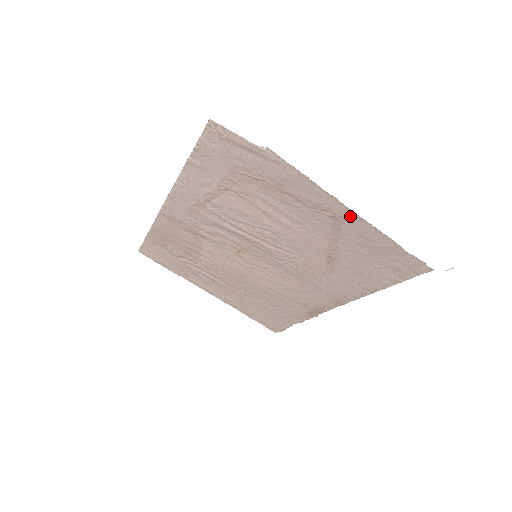
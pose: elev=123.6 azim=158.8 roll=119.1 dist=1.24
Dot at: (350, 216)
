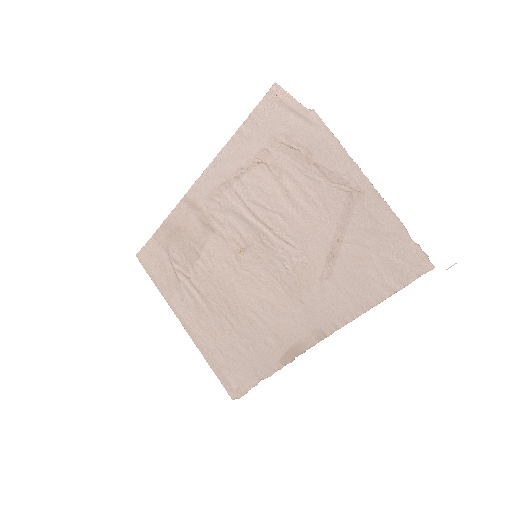
Dot at: (365, 189)
